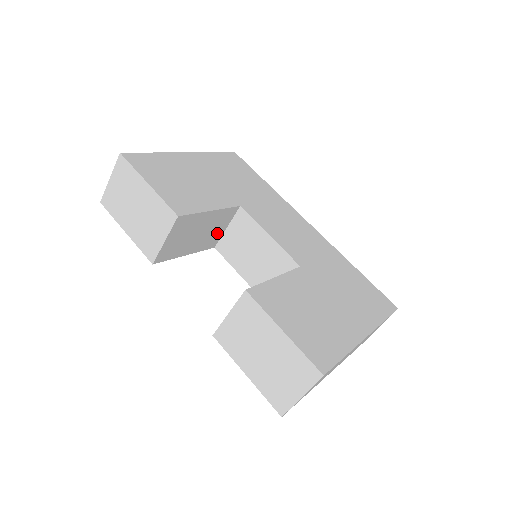
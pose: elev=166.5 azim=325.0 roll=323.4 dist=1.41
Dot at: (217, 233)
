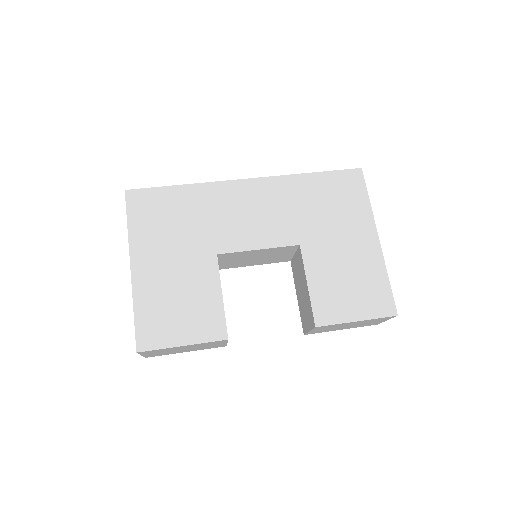
Dot at: occluded
